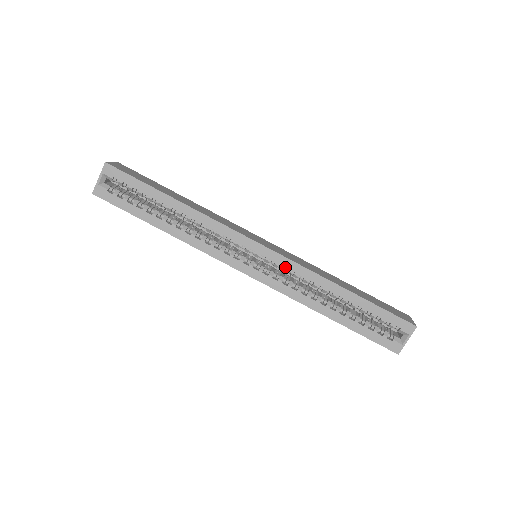
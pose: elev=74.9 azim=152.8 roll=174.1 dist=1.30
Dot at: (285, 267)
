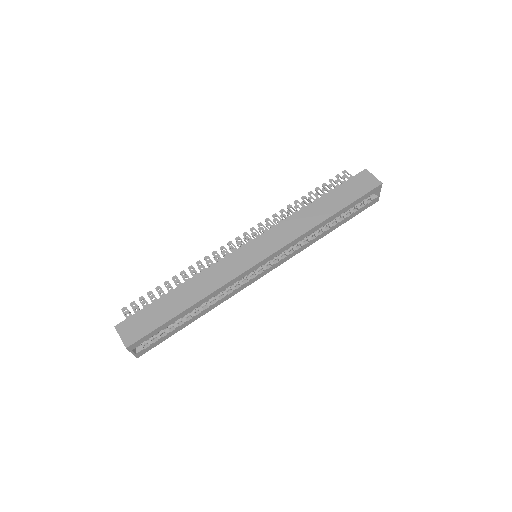
Dot at: occluded
